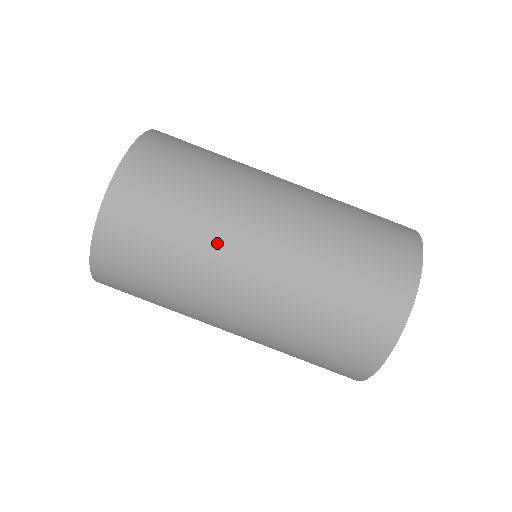
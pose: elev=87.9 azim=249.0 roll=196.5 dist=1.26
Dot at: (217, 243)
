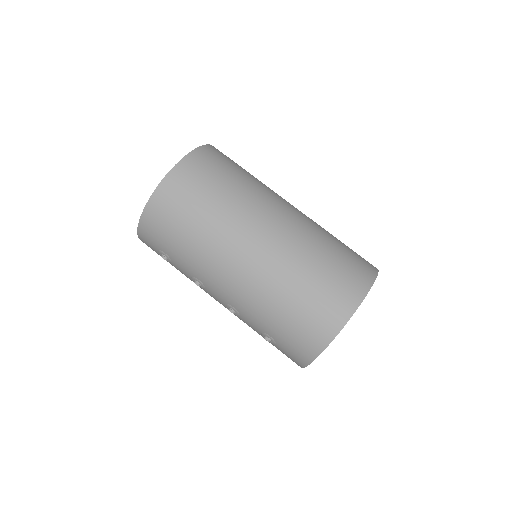
Dot at: (261, 196)
